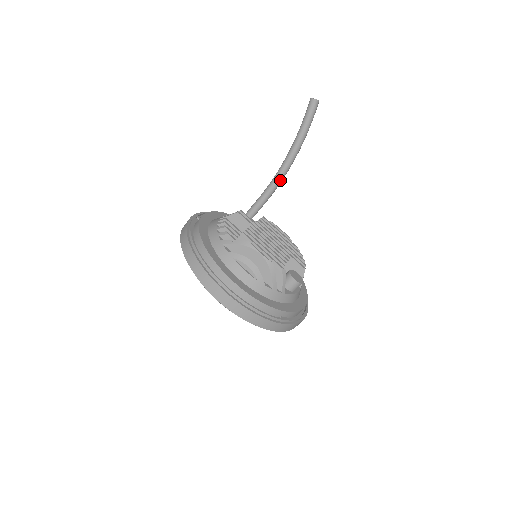
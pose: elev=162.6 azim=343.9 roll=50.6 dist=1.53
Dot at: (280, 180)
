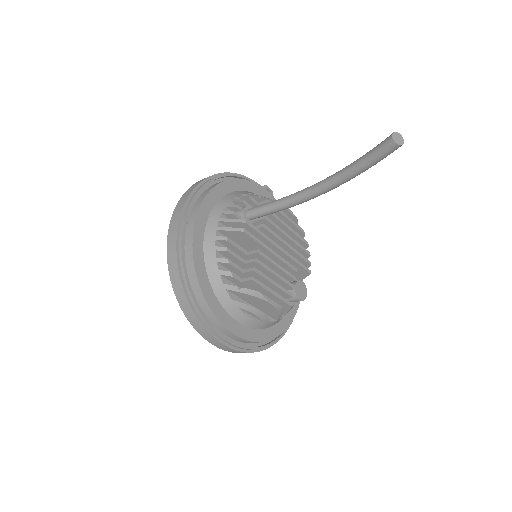
Dot at: (307, 200)
